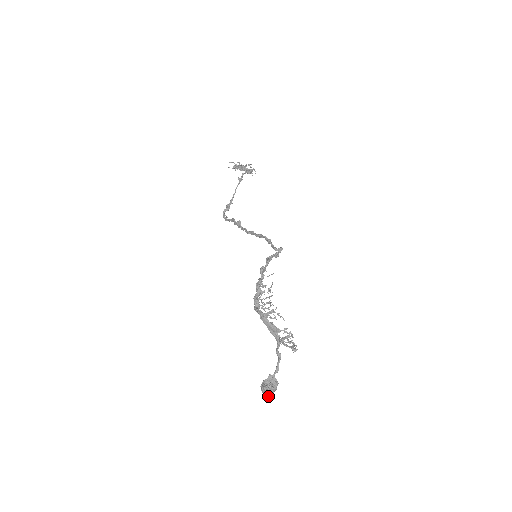
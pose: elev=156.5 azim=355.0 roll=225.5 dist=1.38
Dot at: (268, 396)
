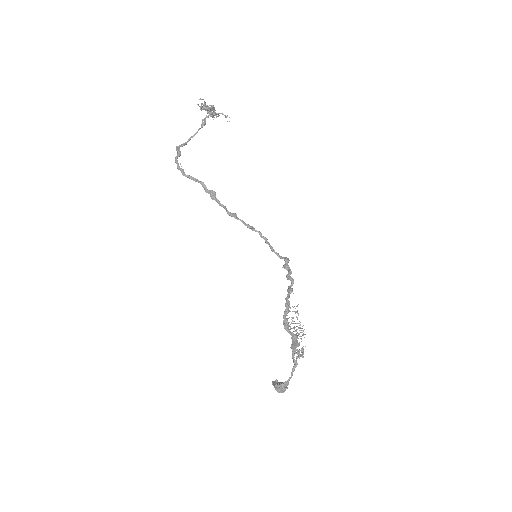
Dot at: occluded
